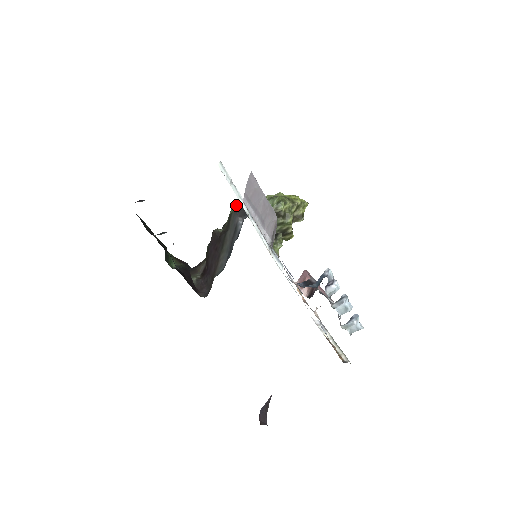
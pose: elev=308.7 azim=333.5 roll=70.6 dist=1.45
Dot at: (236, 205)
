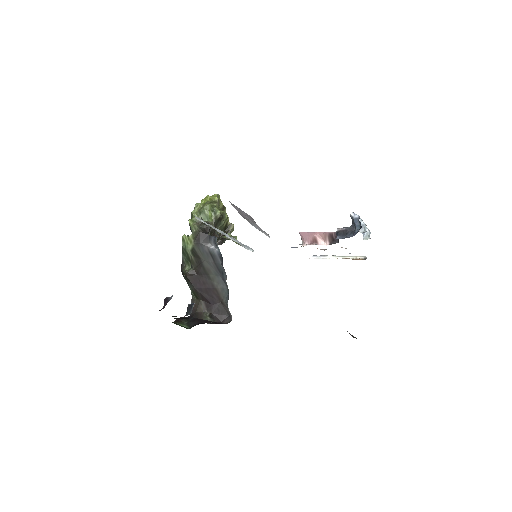
Dot at: (185, 241)
